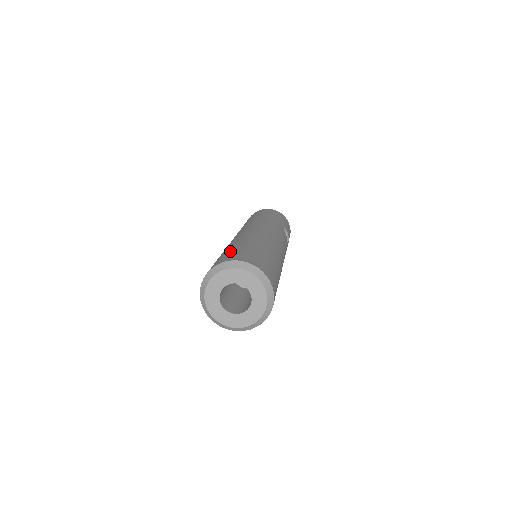
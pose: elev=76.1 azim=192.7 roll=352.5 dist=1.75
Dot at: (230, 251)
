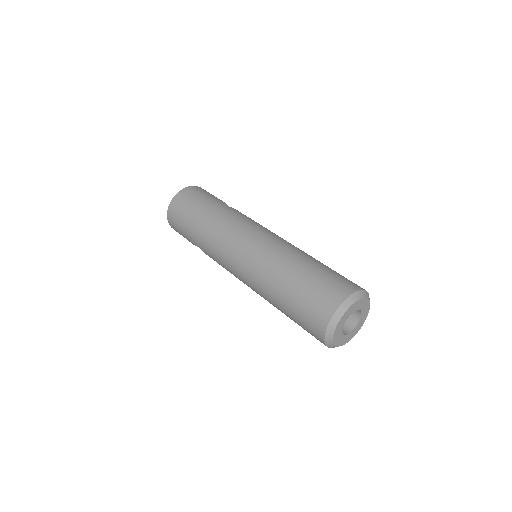
Dot at: (304, 296)
